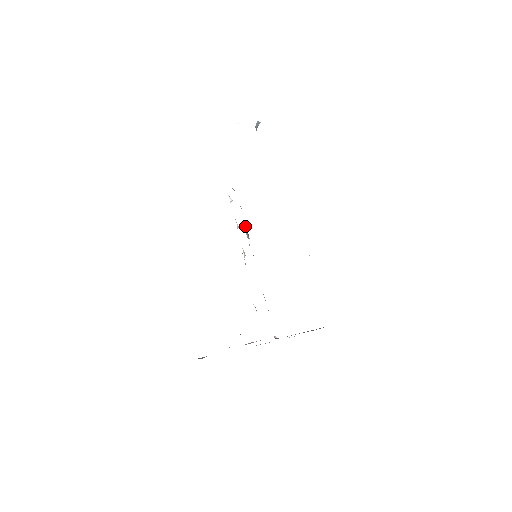
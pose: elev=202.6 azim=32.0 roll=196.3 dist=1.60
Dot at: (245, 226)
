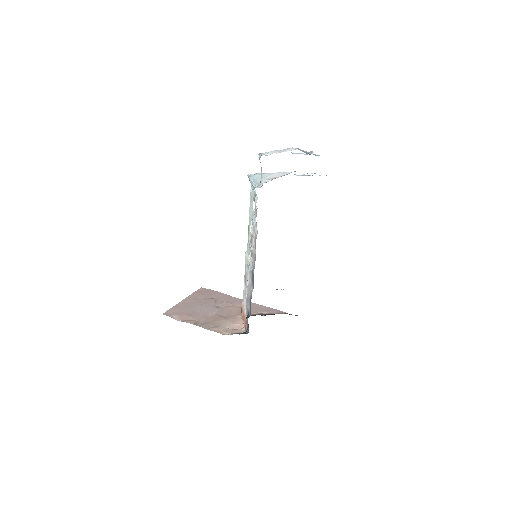
Dot at: occluded
